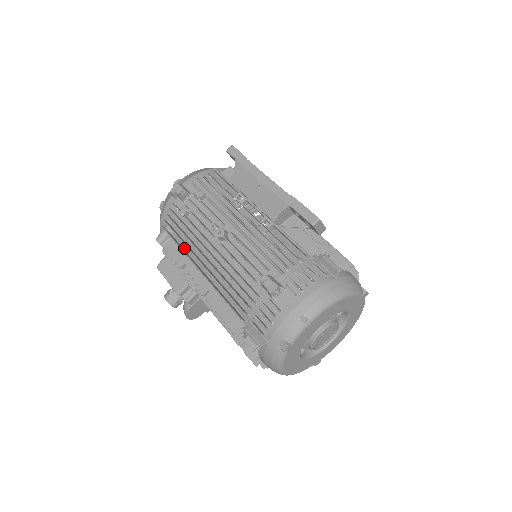
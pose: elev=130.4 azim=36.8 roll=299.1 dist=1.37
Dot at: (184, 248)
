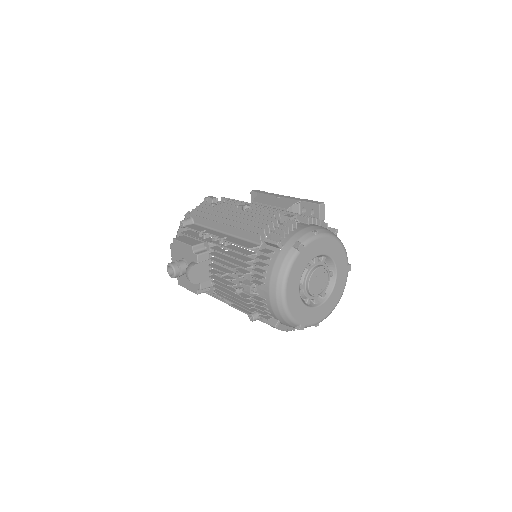
Dot at: (206, 224)
